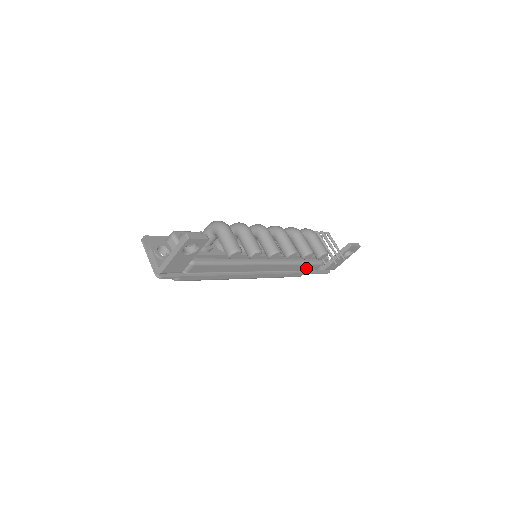
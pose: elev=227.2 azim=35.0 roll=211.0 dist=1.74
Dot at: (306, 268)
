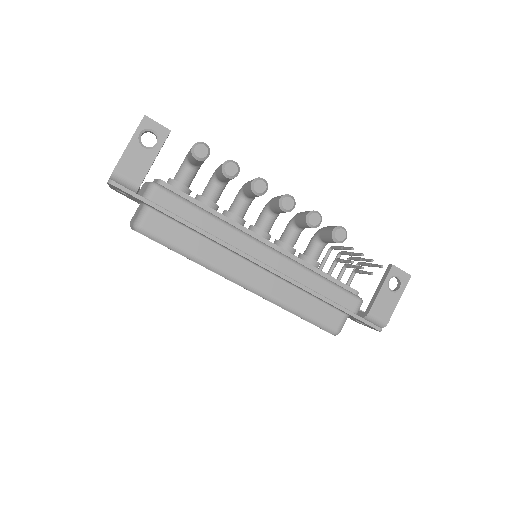
Dot at: (335, 297)
